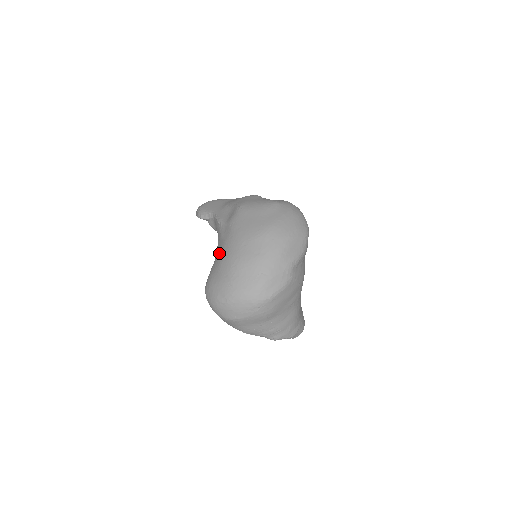
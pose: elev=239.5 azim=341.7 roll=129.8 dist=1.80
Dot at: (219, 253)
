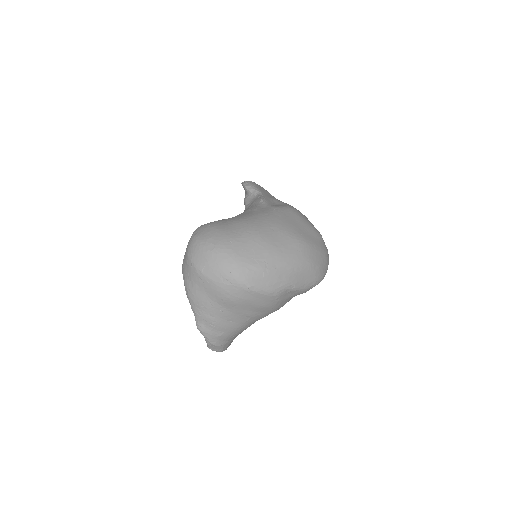
Dot at: (243, 215)
